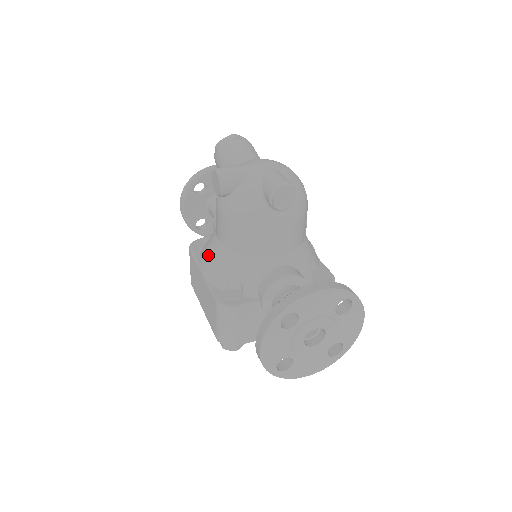
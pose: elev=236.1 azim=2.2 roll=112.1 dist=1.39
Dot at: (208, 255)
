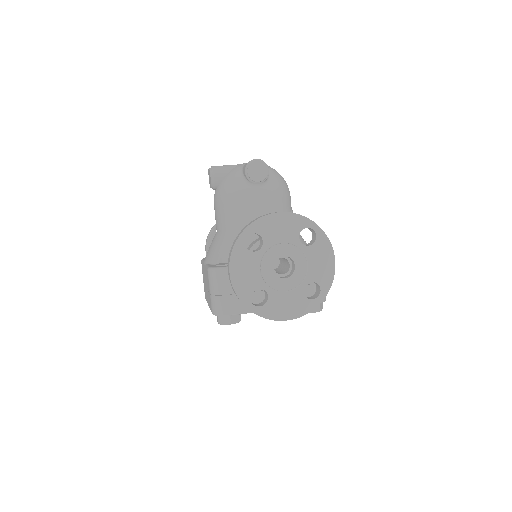
Dot at: (209, 247)
